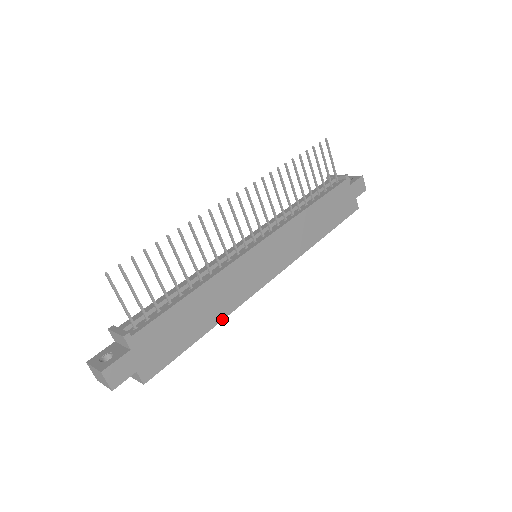
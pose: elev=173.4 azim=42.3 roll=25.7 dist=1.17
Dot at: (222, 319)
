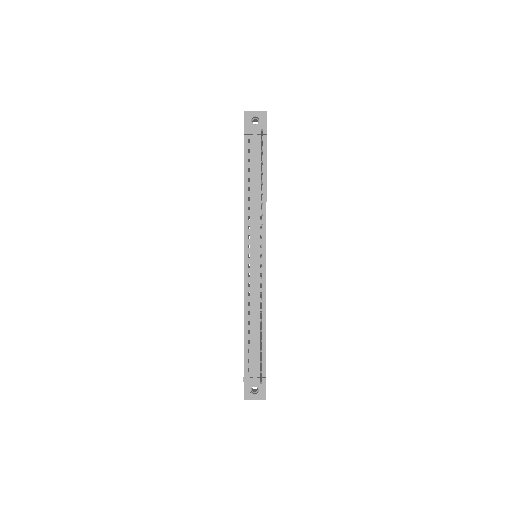
Dot at: occluded
